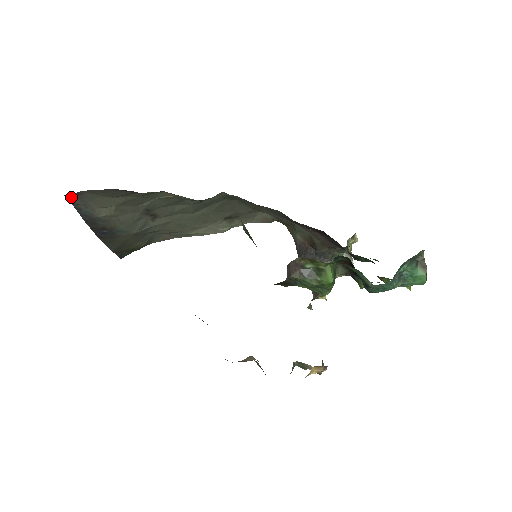
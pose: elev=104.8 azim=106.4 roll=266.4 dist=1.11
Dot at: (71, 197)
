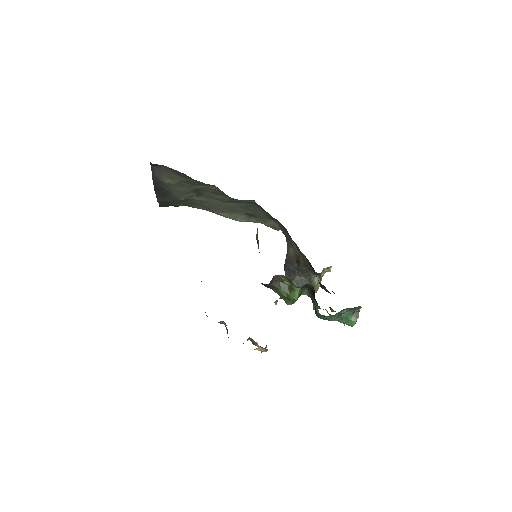
Dot at: (153, 165)
